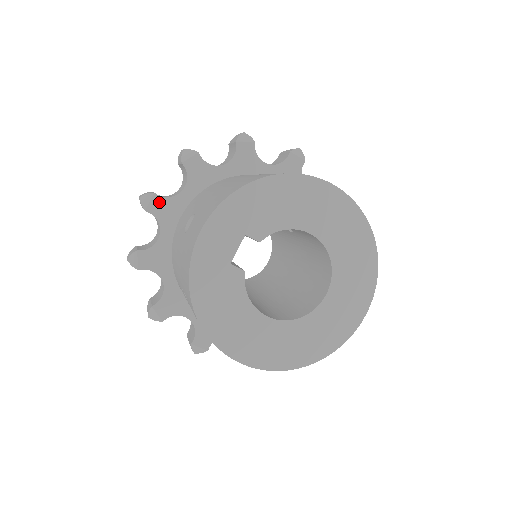
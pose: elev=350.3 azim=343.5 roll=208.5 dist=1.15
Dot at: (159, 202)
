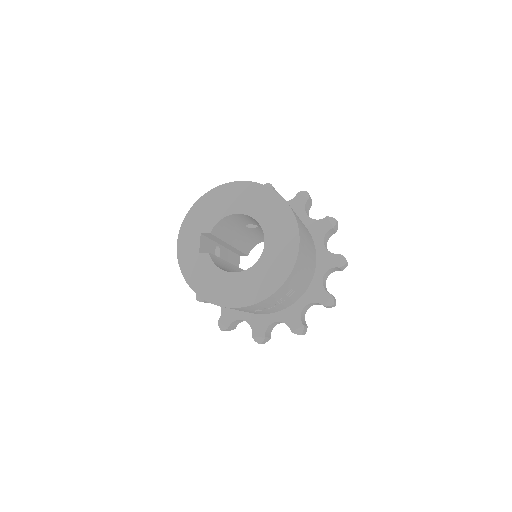
Dot at: occluded
